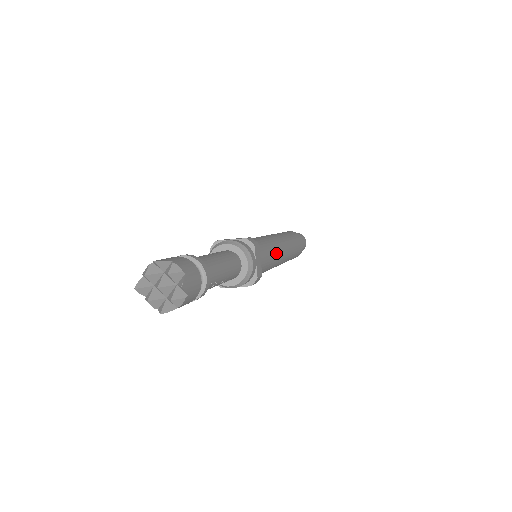
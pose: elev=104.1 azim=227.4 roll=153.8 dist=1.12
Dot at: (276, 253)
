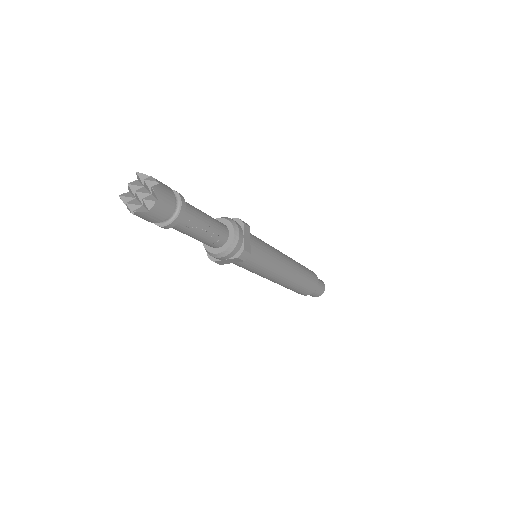
Dot at: (275, 256)
